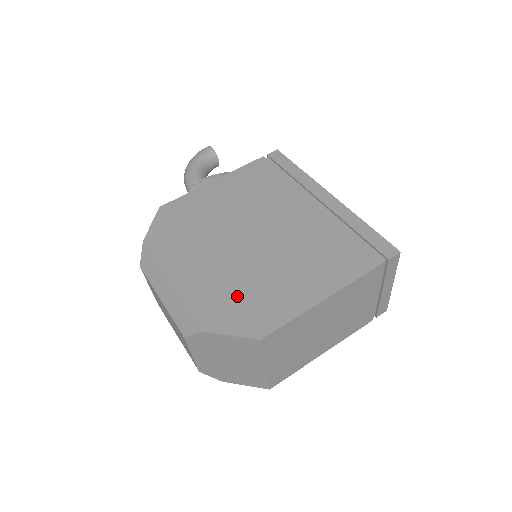
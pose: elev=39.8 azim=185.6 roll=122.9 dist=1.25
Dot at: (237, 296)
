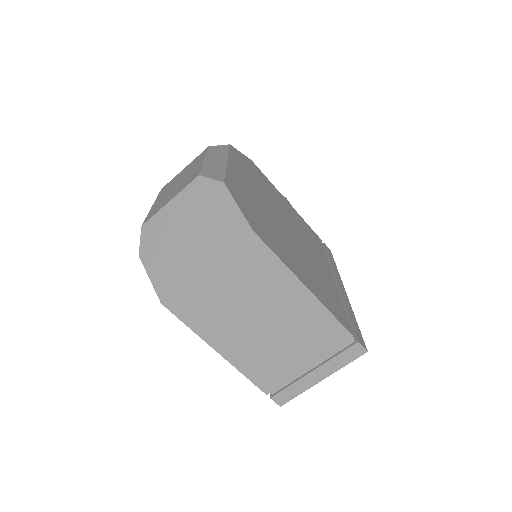
Dot at: (258, 213)
